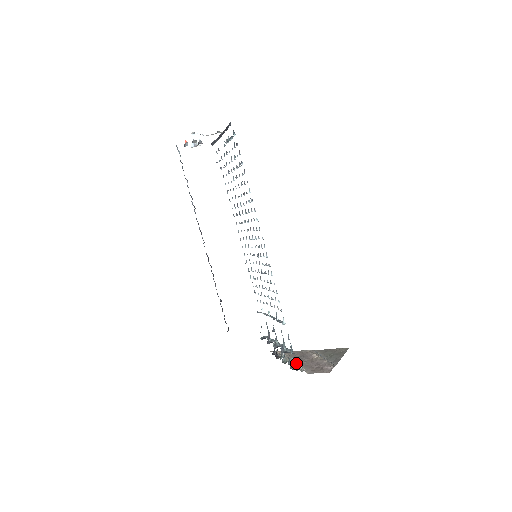
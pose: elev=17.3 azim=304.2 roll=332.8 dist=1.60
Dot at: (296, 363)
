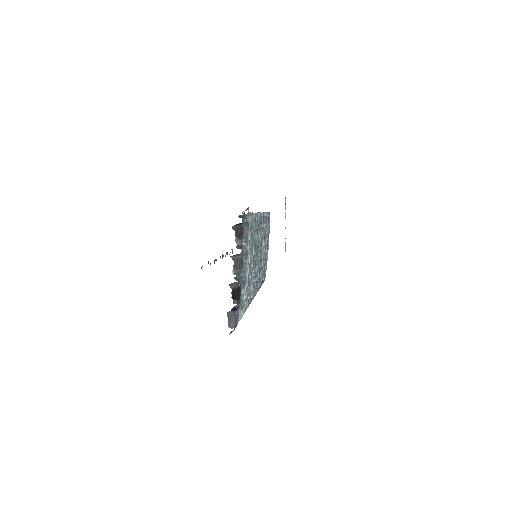
Dot at: occluded
